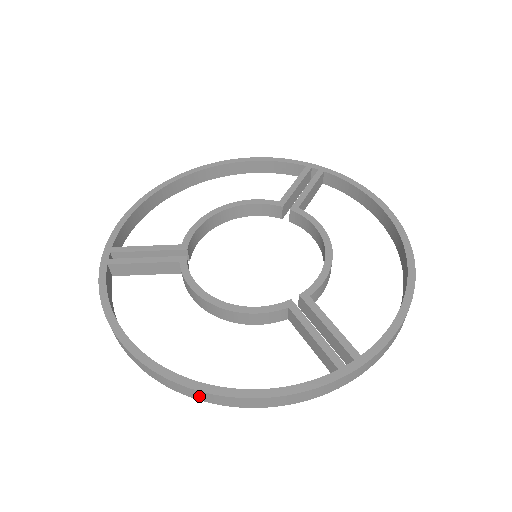
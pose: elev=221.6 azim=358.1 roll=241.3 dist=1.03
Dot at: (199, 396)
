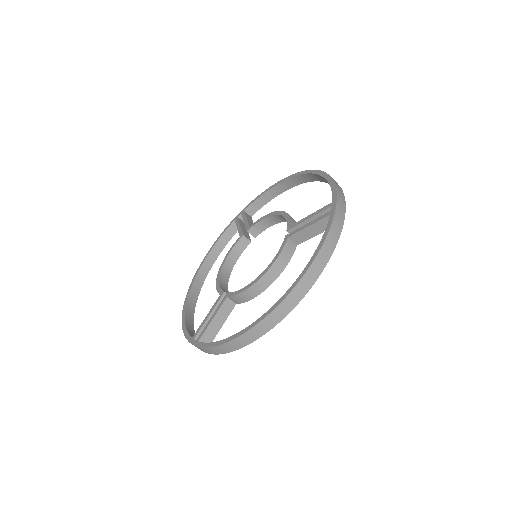
Dot at: (296, 297)
